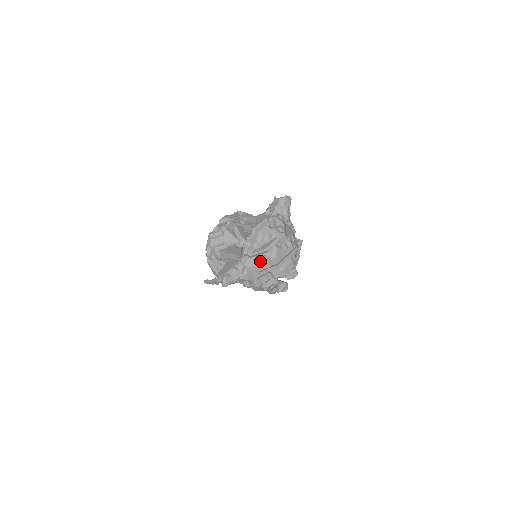
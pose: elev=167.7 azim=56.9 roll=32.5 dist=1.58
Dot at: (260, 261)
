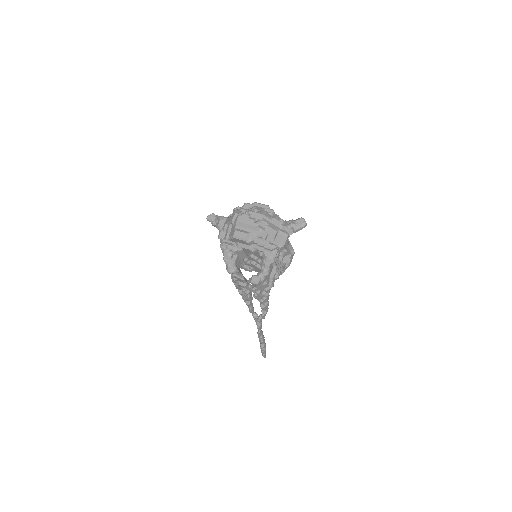
Dot at: (233, 214)
